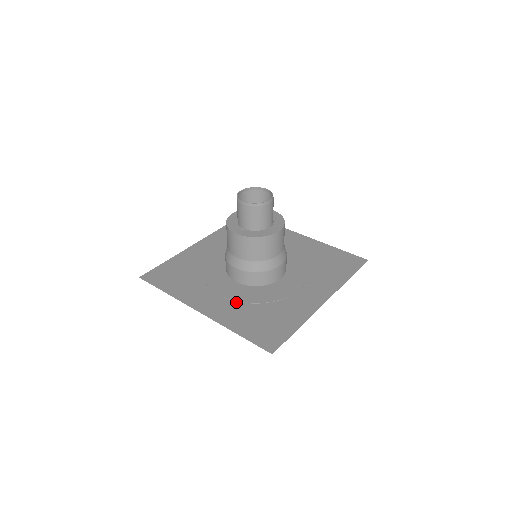
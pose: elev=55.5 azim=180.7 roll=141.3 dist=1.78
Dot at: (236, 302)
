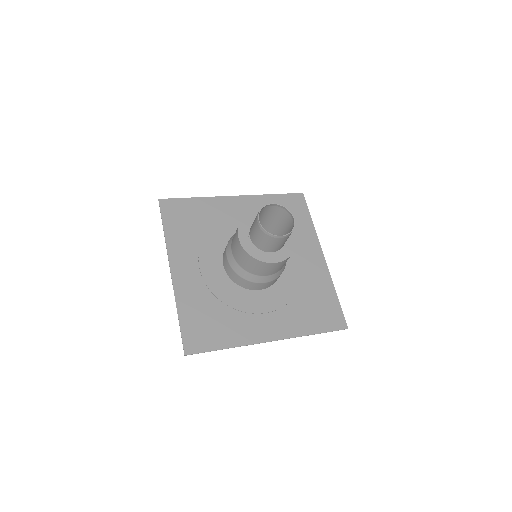
Dot at: (205, 285)
